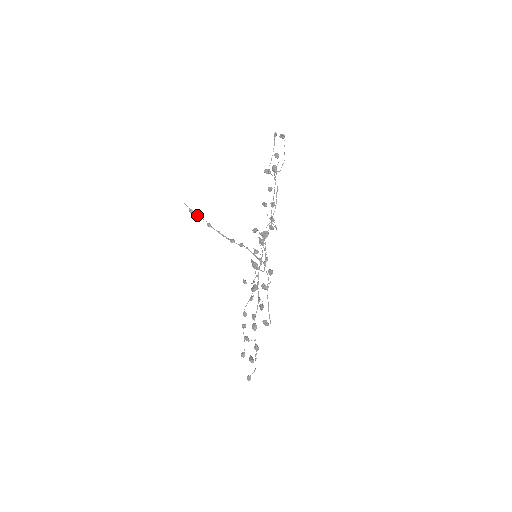
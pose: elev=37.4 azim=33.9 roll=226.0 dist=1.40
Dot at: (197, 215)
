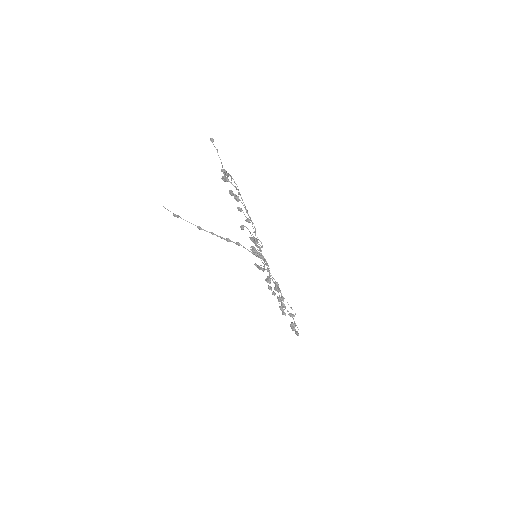
Dot at: occluded
